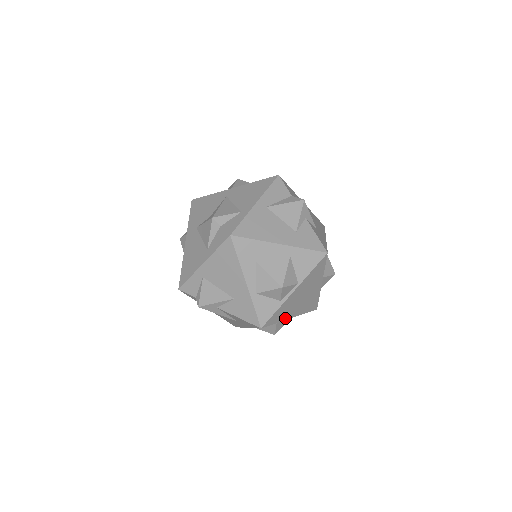
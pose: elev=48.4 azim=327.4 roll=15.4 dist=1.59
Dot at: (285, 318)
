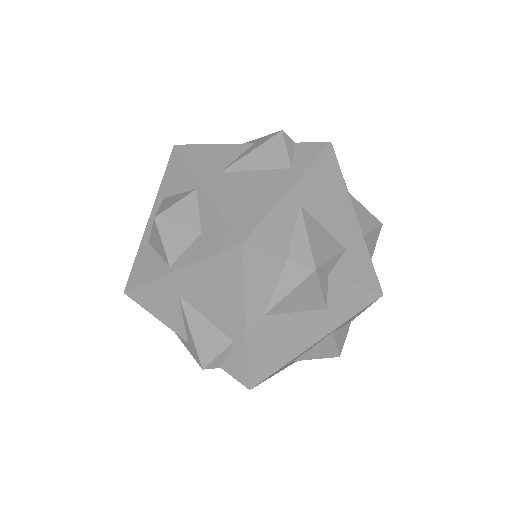
Dot at: occluded
